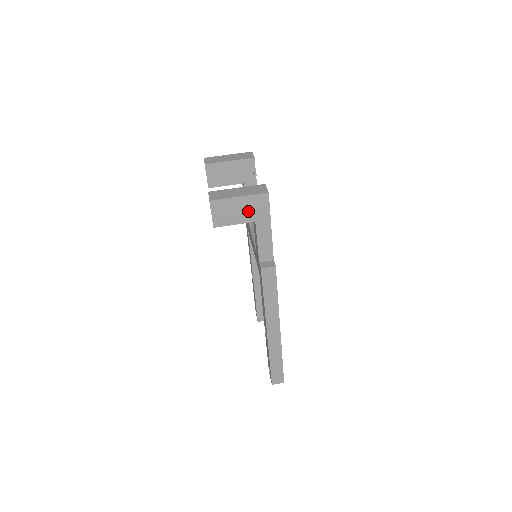
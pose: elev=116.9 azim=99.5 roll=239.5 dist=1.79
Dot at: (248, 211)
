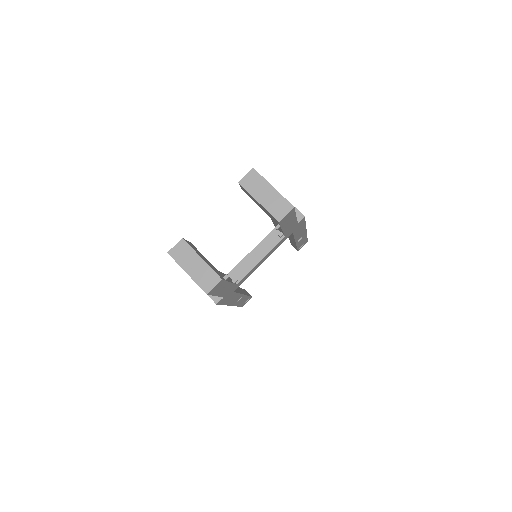
Dot at: occluded
